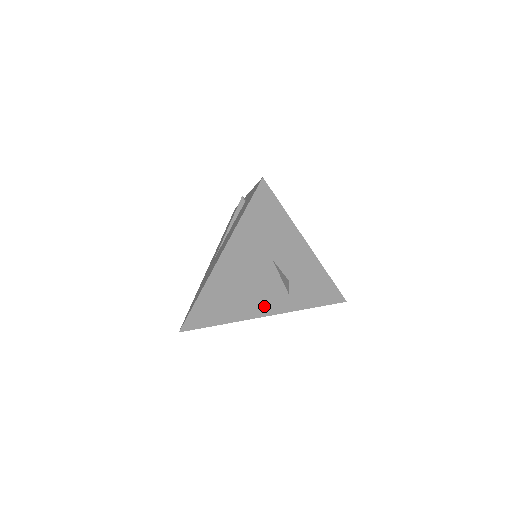
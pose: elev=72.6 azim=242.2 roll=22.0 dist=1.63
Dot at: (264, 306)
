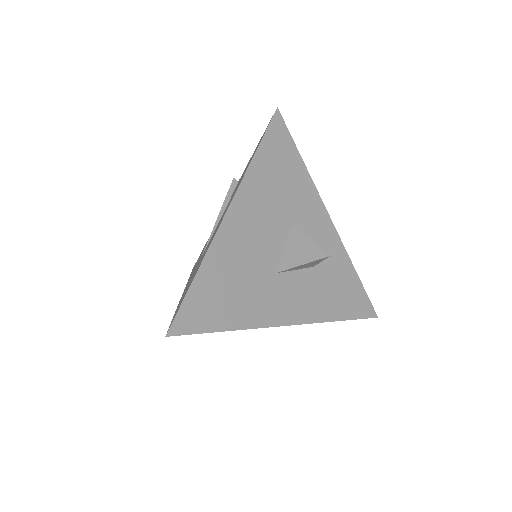
Dot at: (286, 305)
